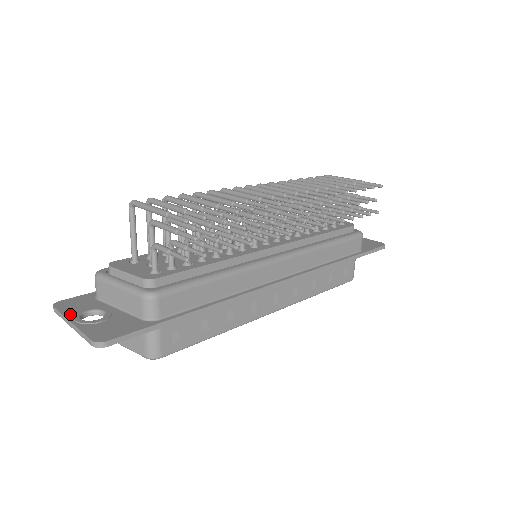
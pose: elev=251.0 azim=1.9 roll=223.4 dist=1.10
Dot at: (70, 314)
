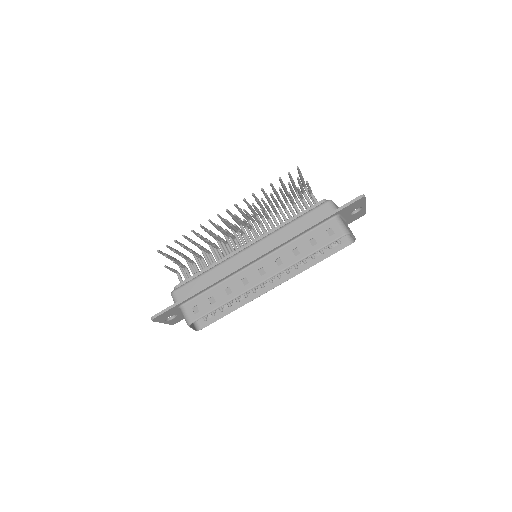
Dot at: occluded
